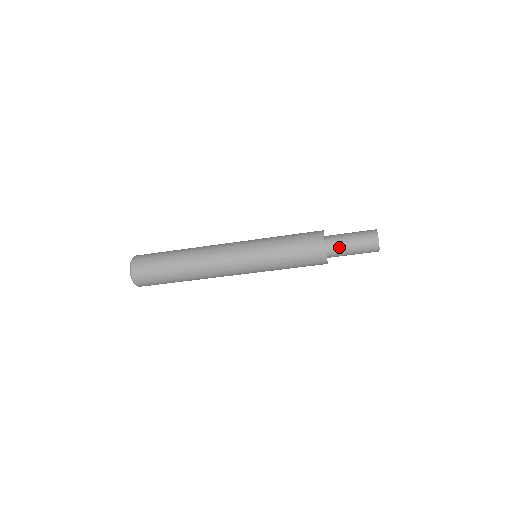
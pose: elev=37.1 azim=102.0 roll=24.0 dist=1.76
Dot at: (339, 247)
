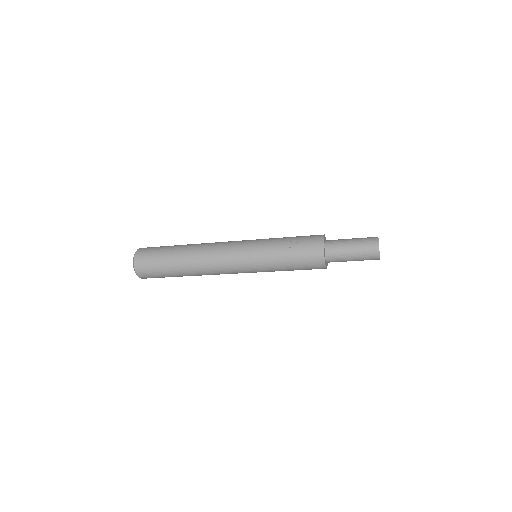
Dot at: occluded
